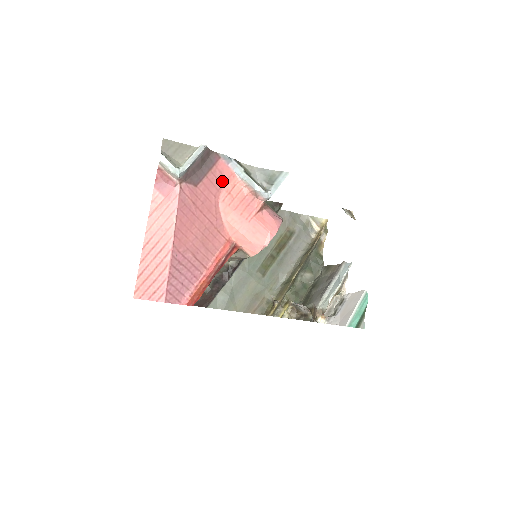
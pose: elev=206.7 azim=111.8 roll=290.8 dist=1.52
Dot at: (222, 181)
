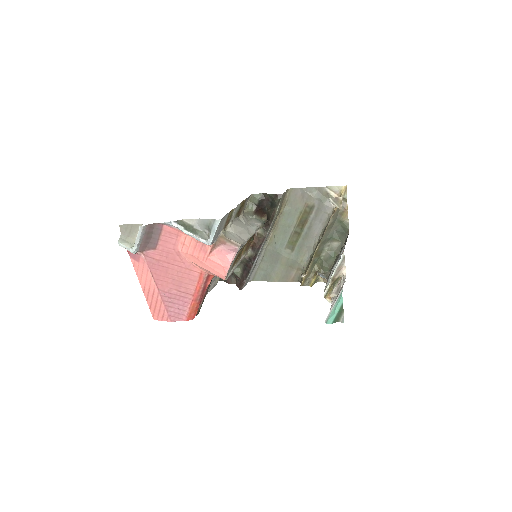
Dot at: (175, 237)
